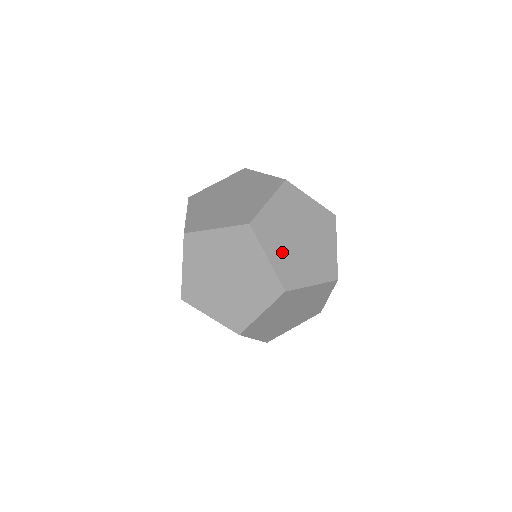
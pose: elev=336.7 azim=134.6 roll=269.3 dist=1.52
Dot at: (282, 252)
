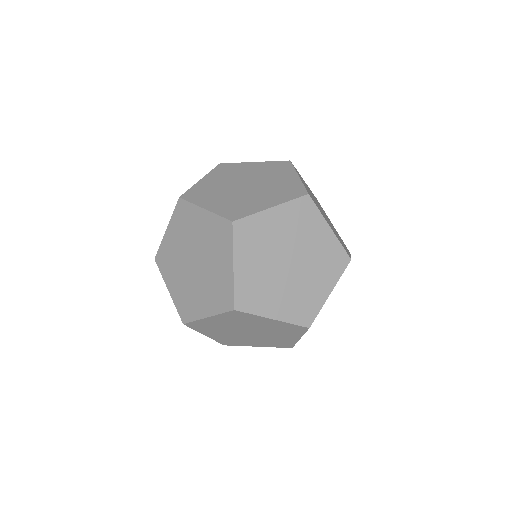
Dot at: (329, 224)
